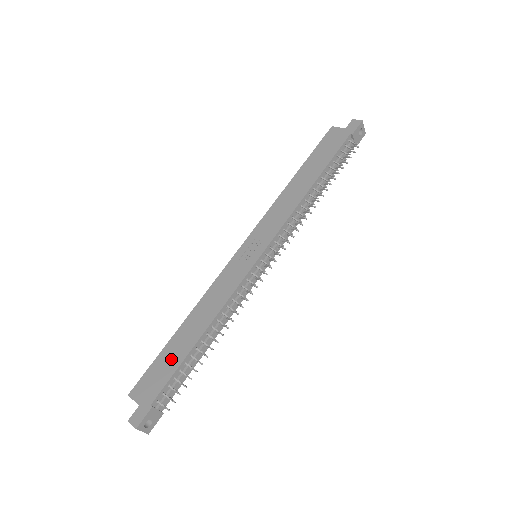
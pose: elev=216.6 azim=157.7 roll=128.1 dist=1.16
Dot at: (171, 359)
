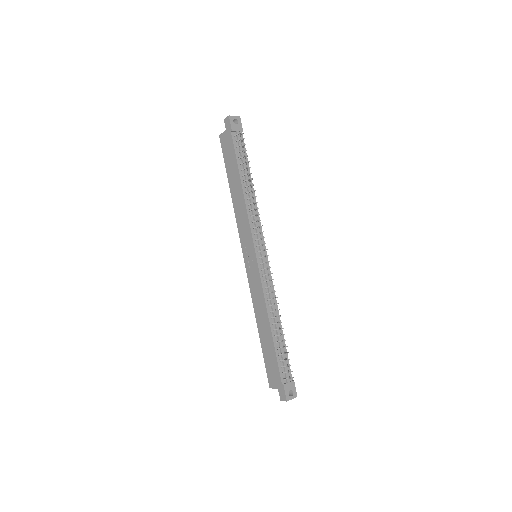
Dot at: (269, 353)
